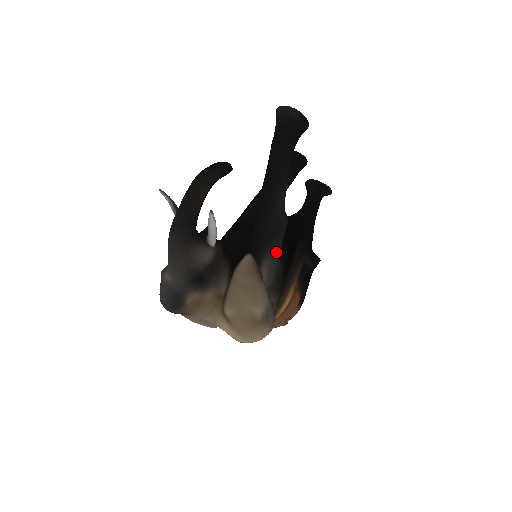
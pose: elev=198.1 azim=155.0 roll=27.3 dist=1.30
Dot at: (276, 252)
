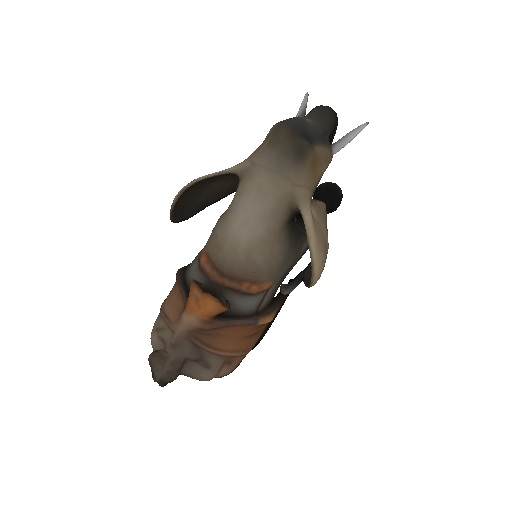
Dot at: occluded
